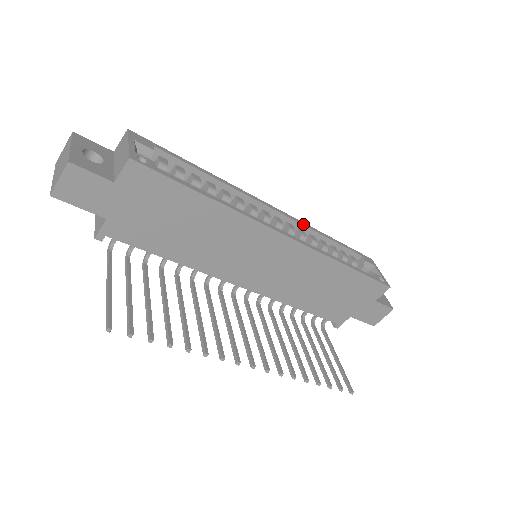
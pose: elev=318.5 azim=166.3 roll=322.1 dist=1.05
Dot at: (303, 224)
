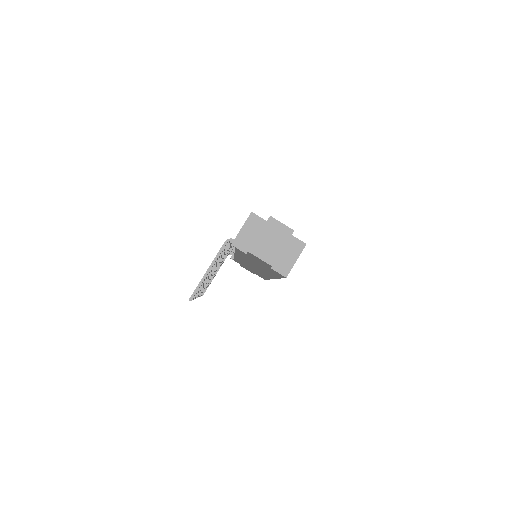
Dot at: occluded
